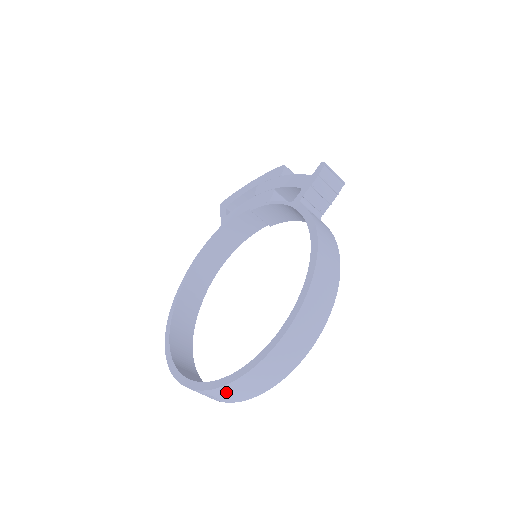
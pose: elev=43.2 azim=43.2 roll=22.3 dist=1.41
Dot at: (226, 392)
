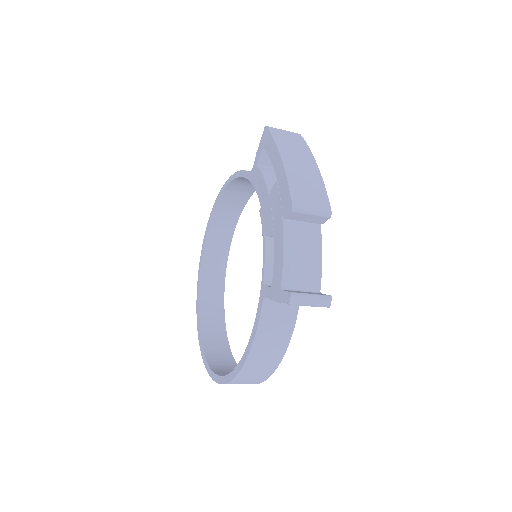
Dot at: occluded
